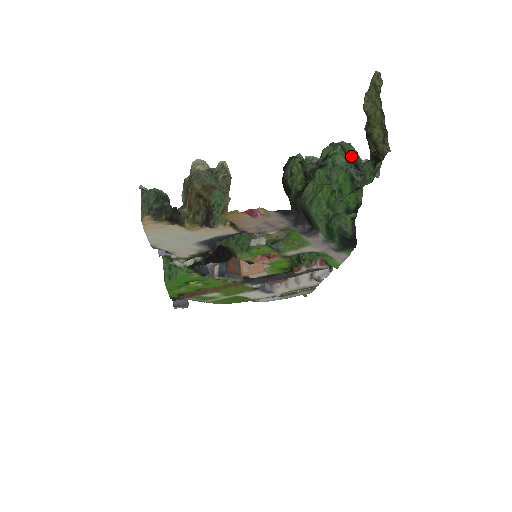
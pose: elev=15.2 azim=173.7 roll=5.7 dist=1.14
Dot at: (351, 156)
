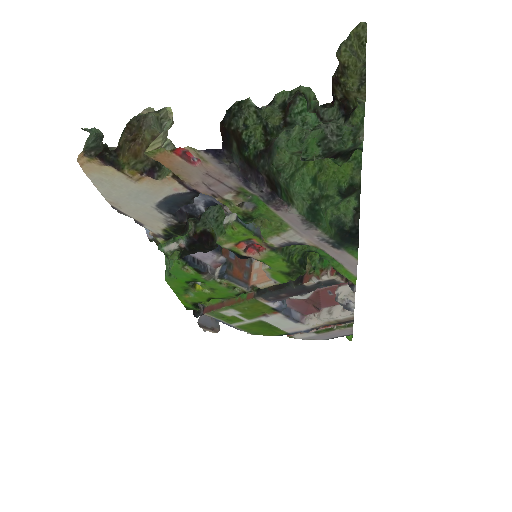
Dot at: (311, 102)
